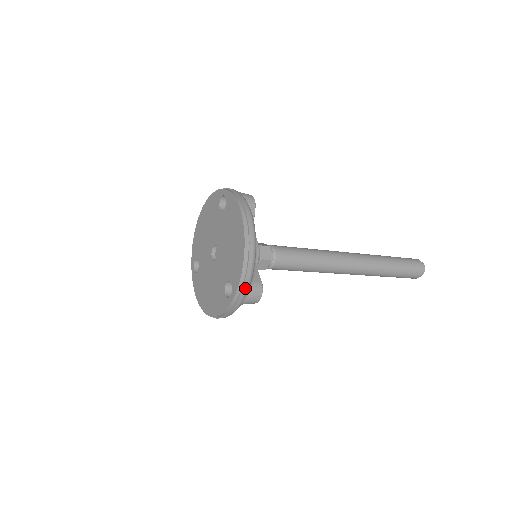
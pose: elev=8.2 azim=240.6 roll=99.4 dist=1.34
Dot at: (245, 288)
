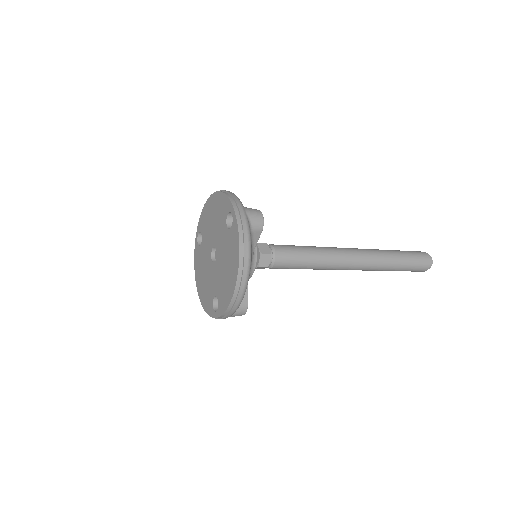
Dot at: (228, 316)
